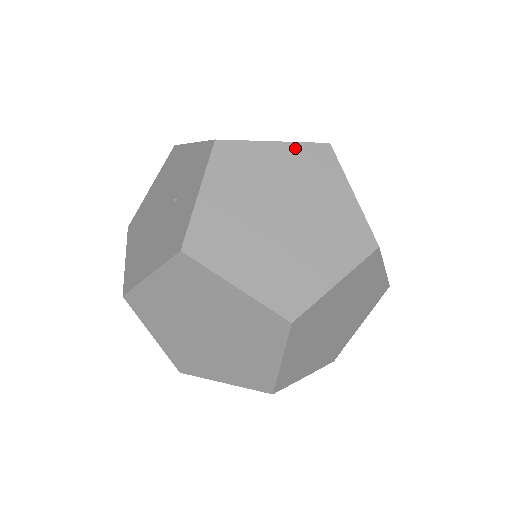
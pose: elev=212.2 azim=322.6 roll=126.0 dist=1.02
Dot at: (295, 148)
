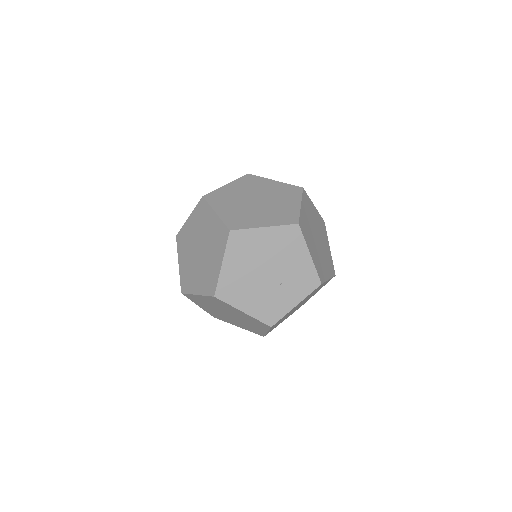
Dot at: occluded
